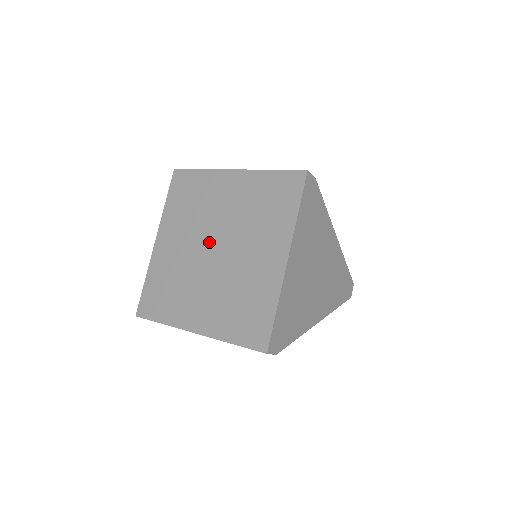
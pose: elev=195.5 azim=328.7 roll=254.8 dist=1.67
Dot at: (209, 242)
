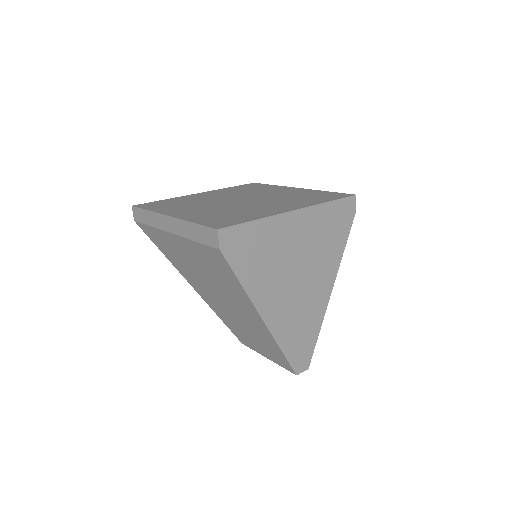
Dot at: (240, 198)
